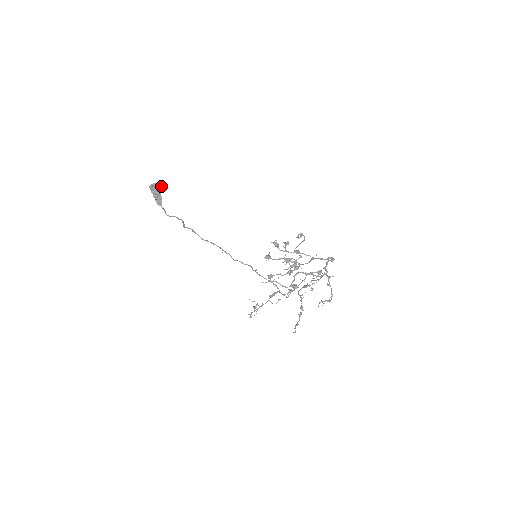
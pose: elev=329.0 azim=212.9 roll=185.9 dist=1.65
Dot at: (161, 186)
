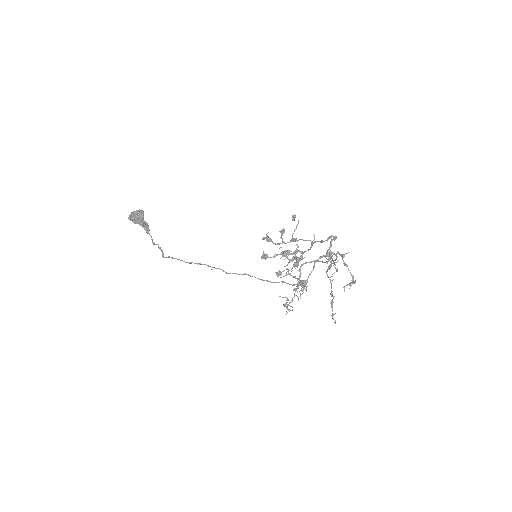
Dot at: (139, 213)
